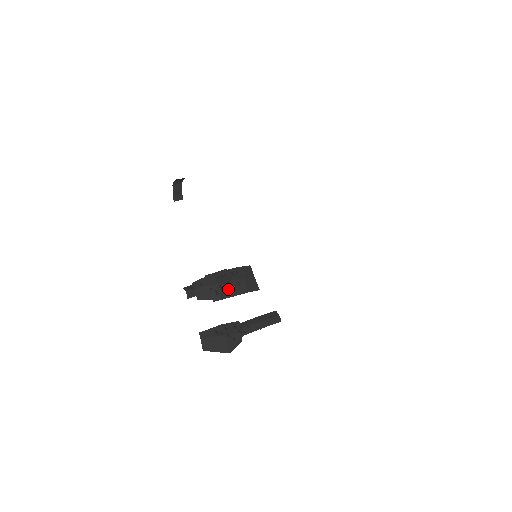
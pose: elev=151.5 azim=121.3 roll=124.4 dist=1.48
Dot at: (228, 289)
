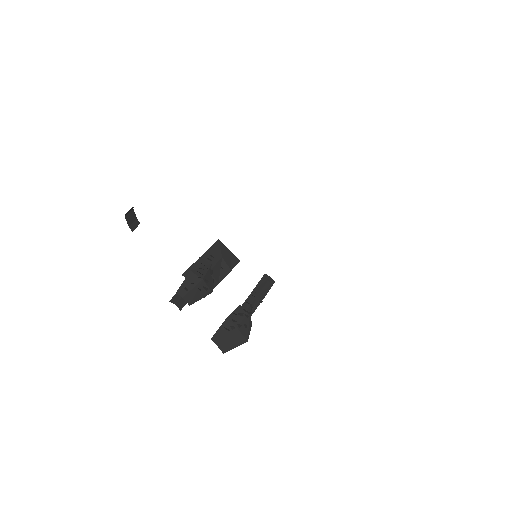
Dot at: (212, 278)
